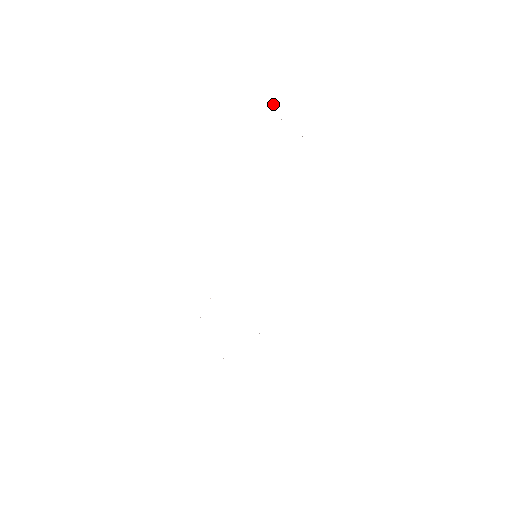
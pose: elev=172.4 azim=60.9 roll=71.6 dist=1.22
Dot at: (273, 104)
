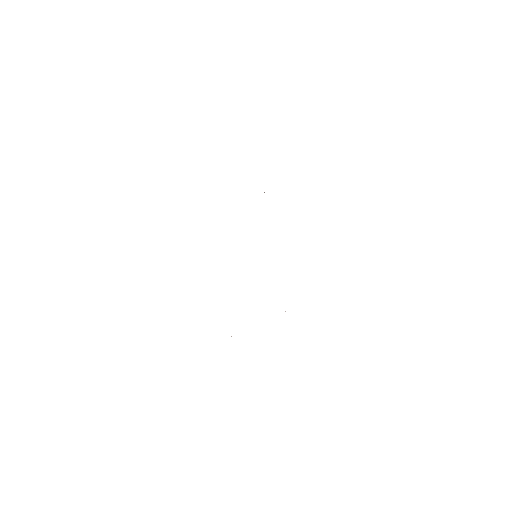
Dot at: occluded
